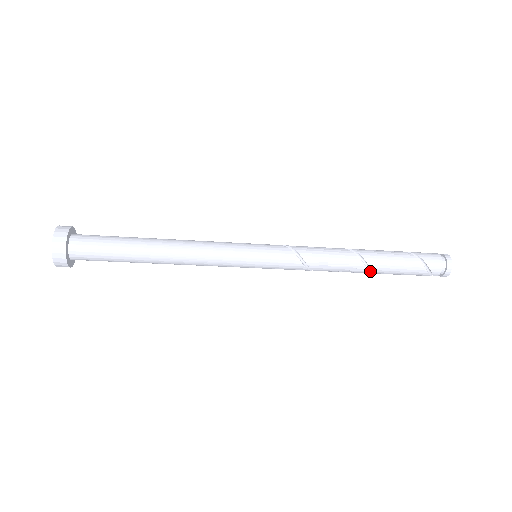
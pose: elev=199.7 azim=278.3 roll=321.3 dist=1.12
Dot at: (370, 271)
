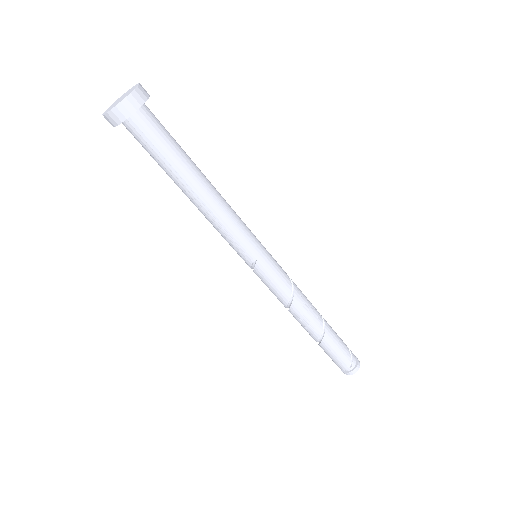
Dot at: (322, 328)
